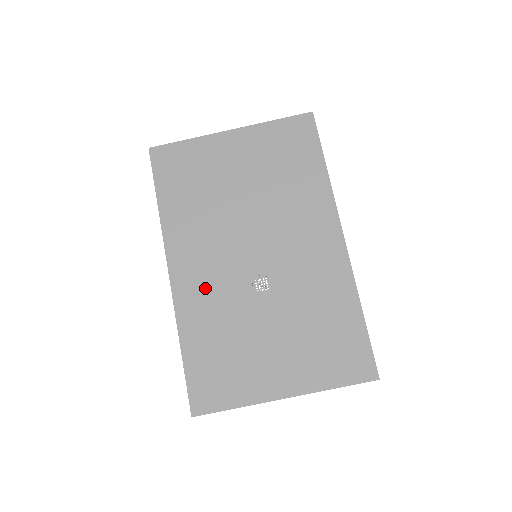
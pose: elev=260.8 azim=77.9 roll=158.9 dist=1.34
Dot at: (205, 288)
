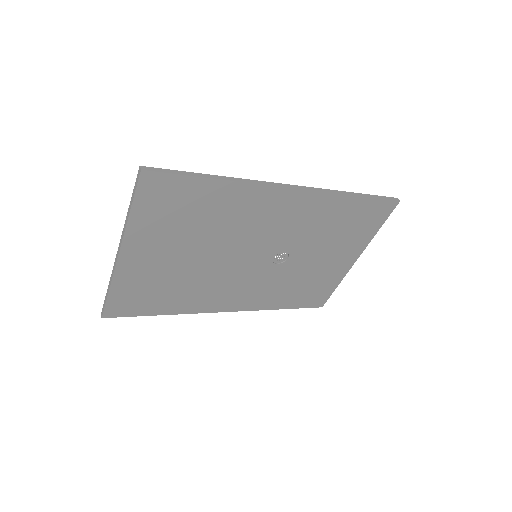
Dot at: (255, 293)
